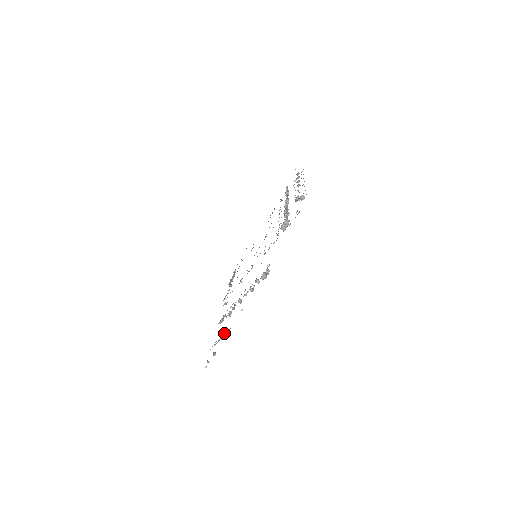
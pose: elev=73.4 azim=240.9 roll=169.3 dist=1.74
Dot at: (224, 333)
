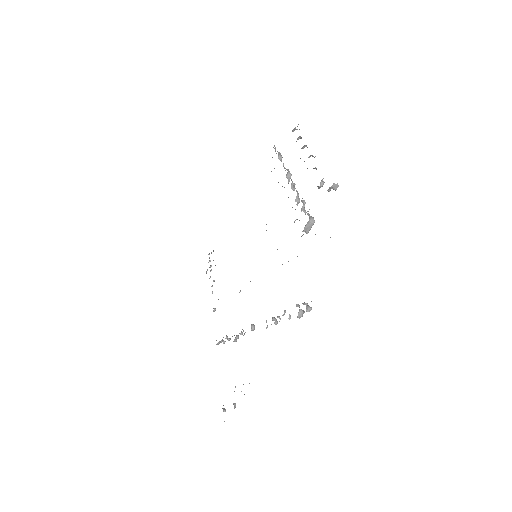
Dot at: occluded
